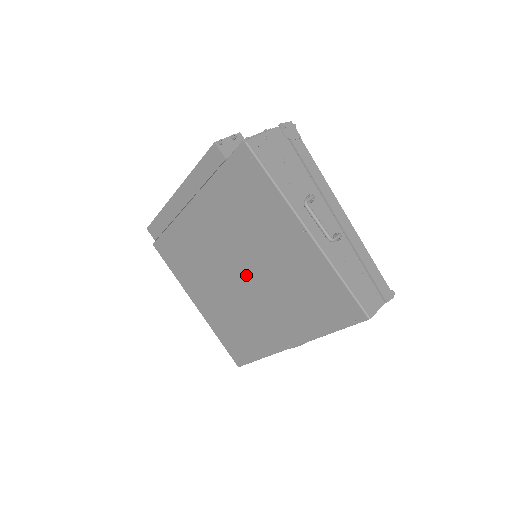
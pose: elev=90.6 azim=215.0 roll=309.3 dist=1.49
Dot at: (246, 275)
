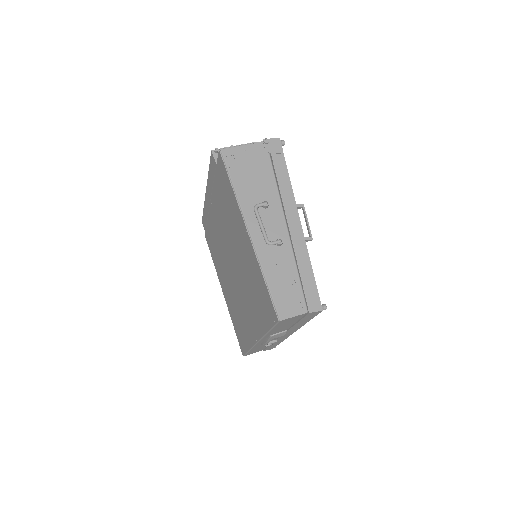
Dot at: (234, 268)
